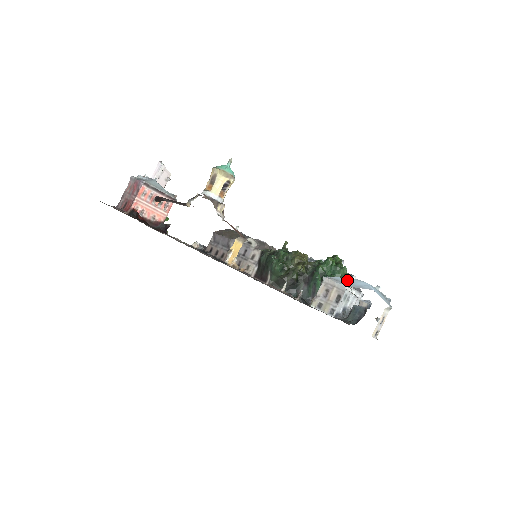
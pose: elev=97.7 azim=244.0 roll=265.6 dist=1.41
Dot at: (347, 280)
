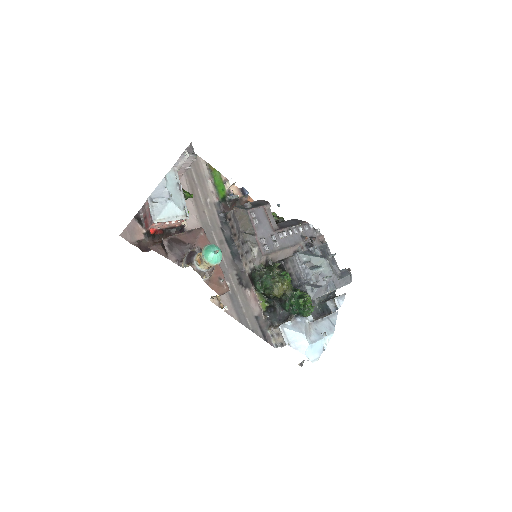
Dot at: (294, 336)
